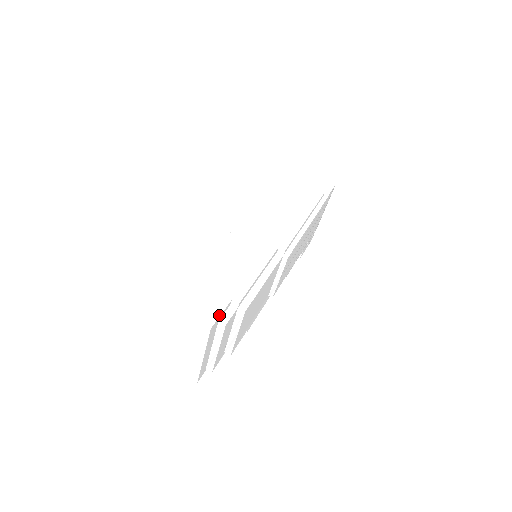
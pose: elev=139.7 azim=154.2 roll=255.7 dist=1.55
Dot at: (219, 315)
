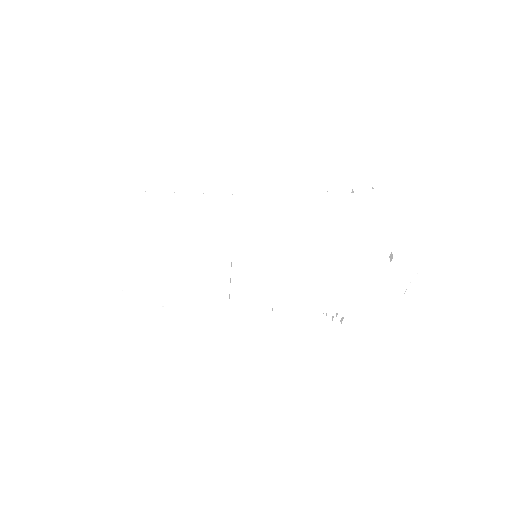
Dot at: (87, 228)
